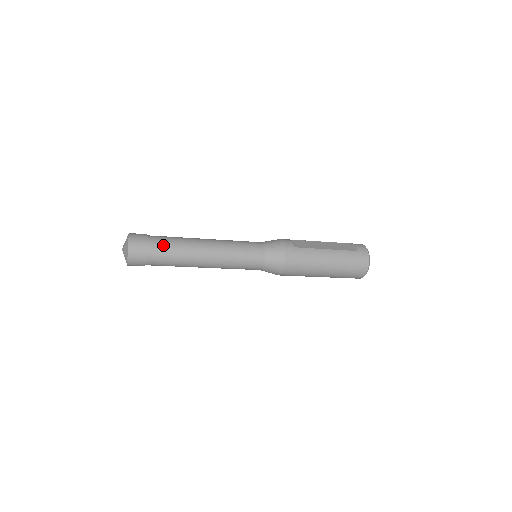
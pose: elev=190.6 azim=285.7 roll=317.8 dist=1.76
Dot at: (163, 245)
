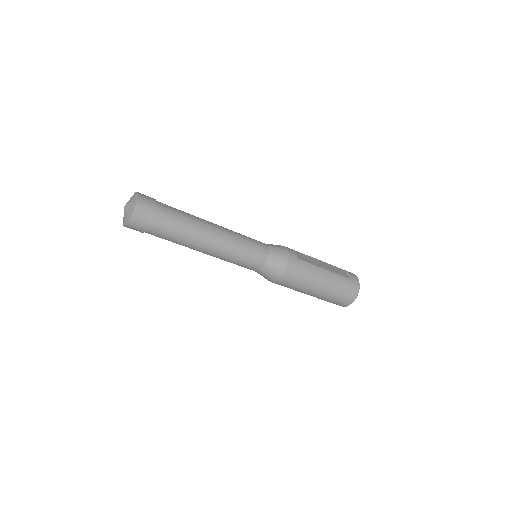
Dot at: (172, 216)
